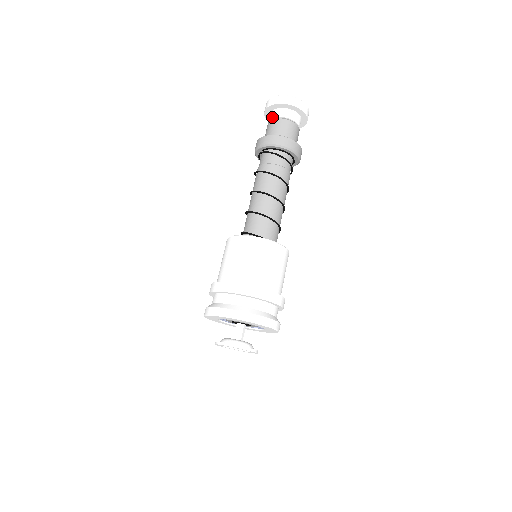
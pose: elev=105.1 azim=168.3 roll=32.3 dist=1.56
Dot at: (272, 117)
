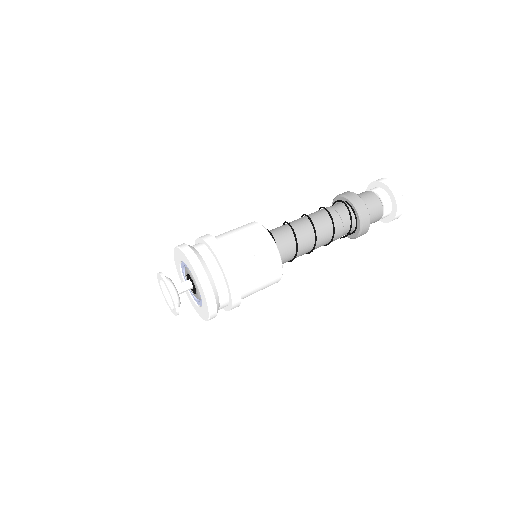
Dot at: (376, 191)
